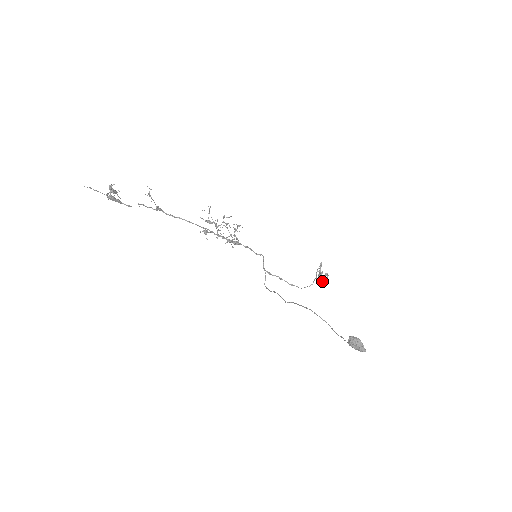
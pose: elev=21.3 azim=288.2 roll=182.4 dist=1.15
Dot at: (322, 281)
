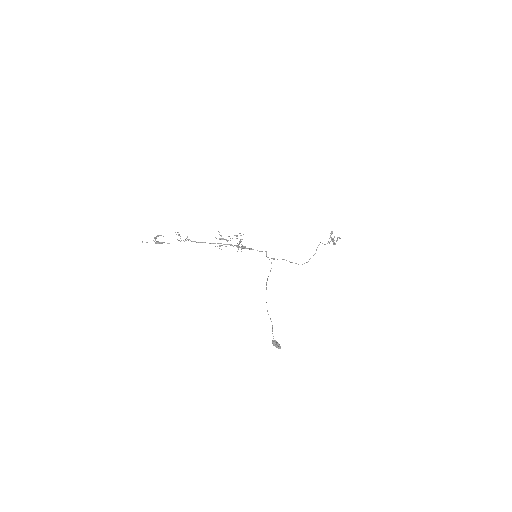
Dot at: (334, 244)
